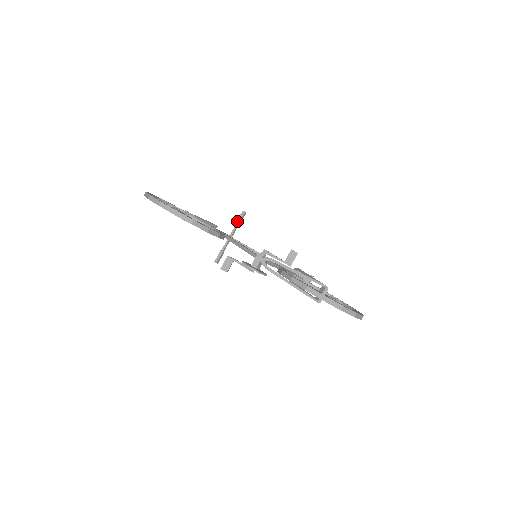
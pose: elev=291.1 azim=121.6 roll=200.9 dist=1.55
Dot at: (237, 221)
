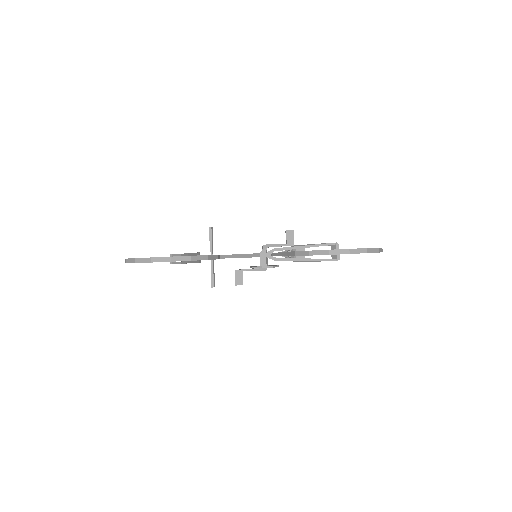
Dot at: (209, 239)
